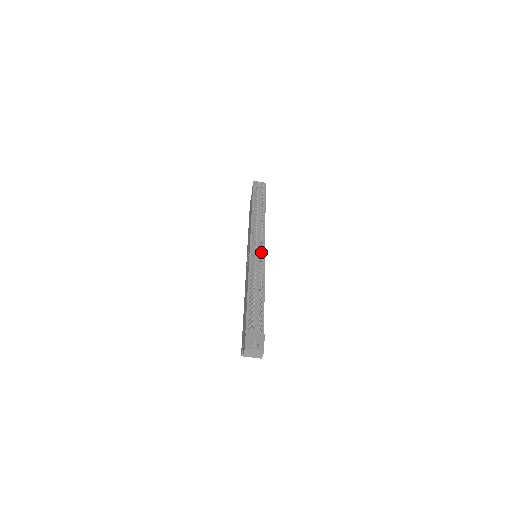
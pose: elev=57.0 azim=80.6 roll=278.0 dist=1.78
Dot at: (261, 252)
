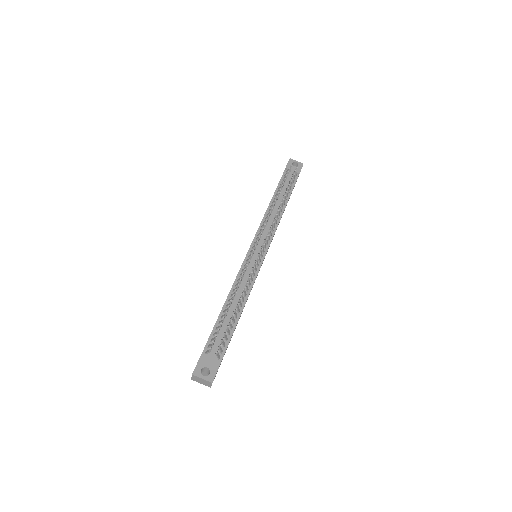
Dot at: (257, 258)
